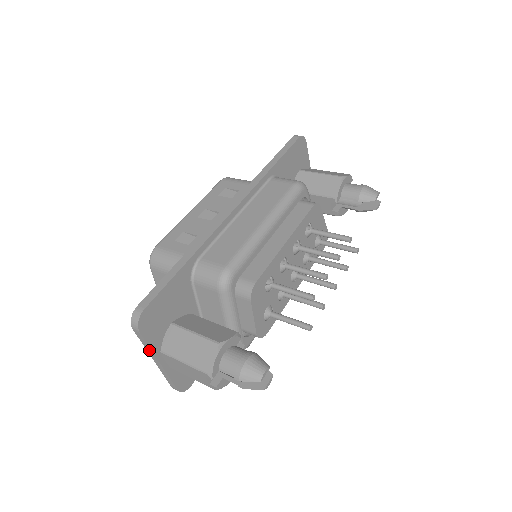
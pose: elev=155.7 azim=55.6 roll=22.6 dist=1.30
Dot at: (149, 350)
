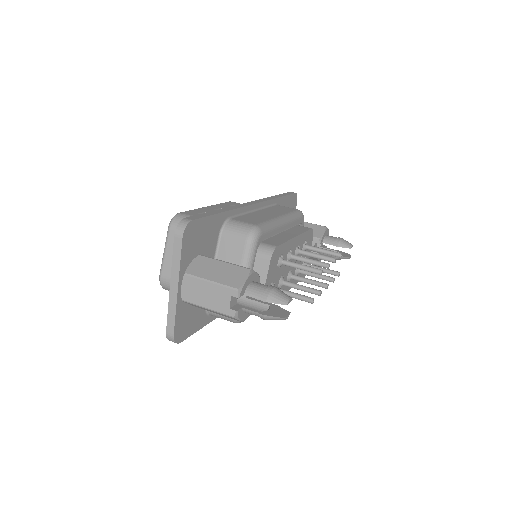
Dot at: (176, 267)
